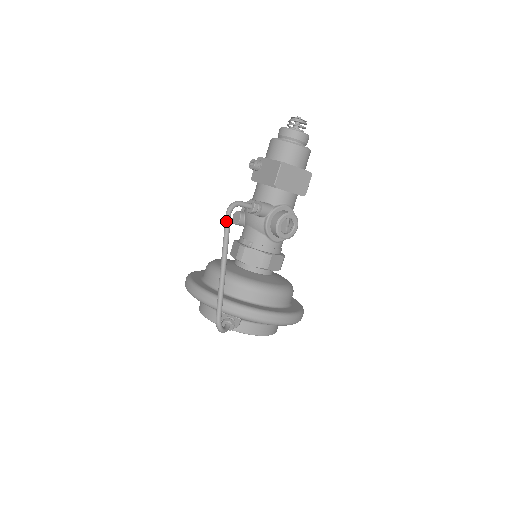
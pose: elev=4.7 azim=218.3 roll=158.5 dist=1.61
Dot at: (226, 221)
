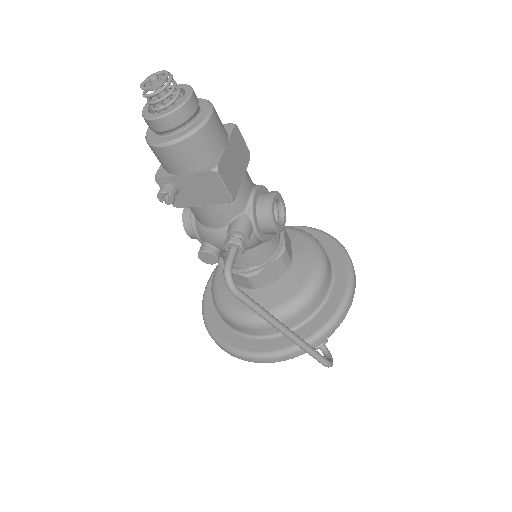
Dot at: (245, 302)
